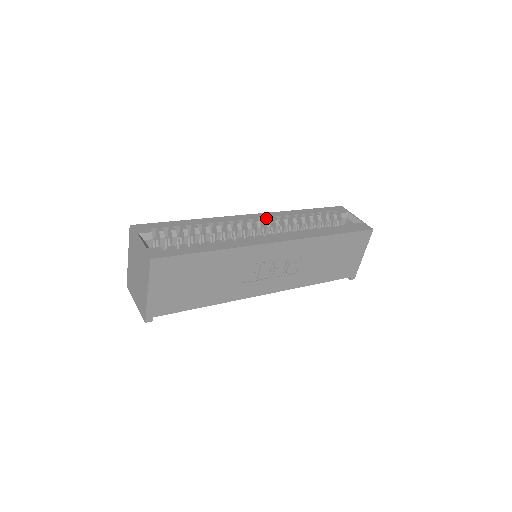
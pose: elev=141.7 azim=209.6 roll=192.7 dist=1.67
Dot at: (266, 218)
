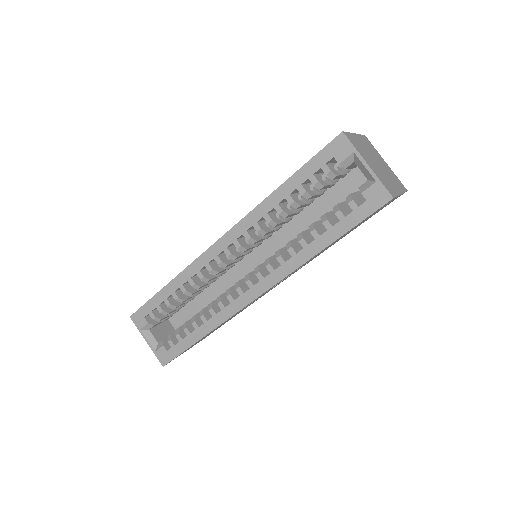
Dot at: (236, 242)
